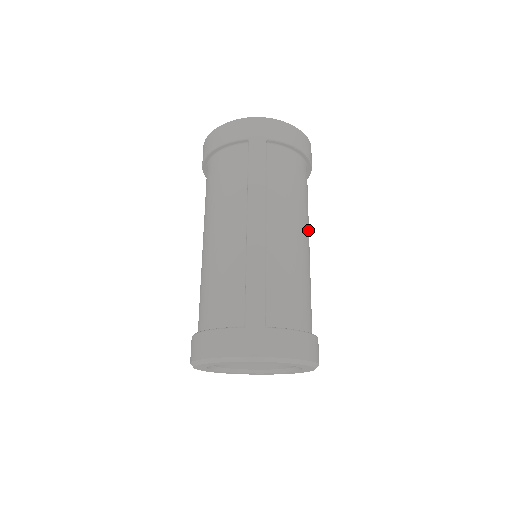
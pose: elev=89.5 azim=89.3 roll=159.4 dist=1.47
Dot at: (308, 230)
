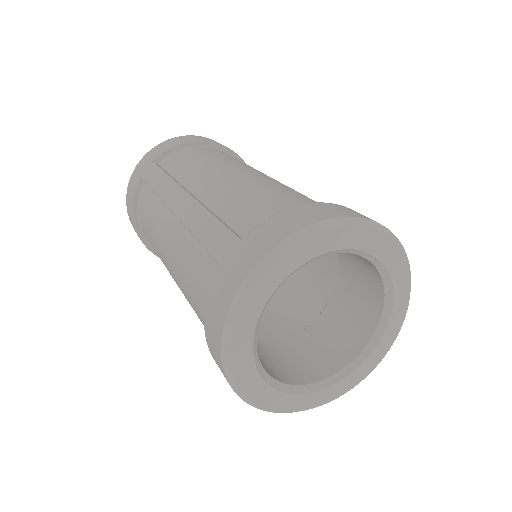
Dot at: occluded
